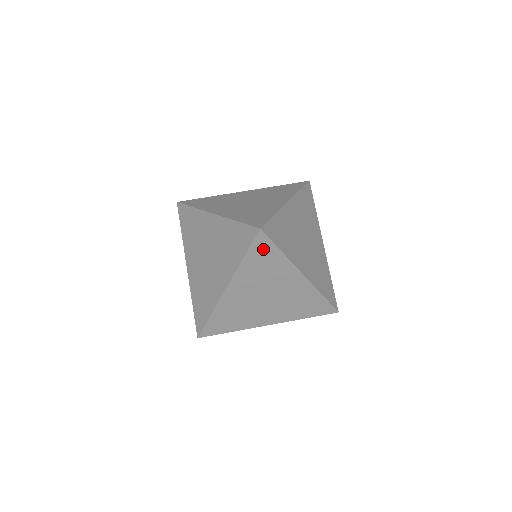
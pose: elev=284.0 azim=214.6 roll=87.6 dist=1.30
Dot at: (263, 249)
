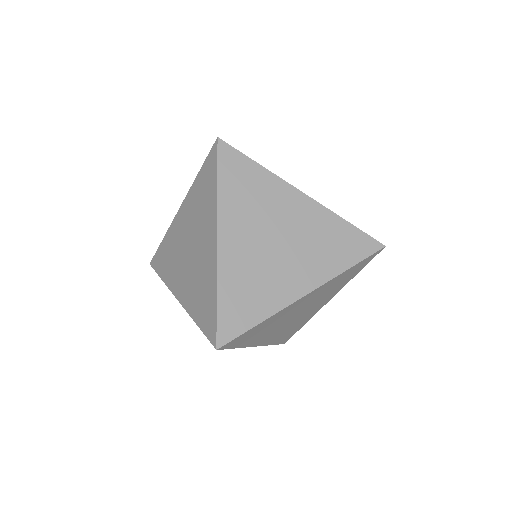
Dot at: (242, 338)
